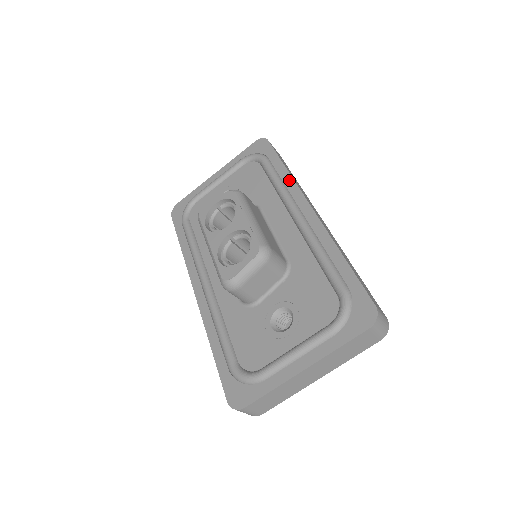
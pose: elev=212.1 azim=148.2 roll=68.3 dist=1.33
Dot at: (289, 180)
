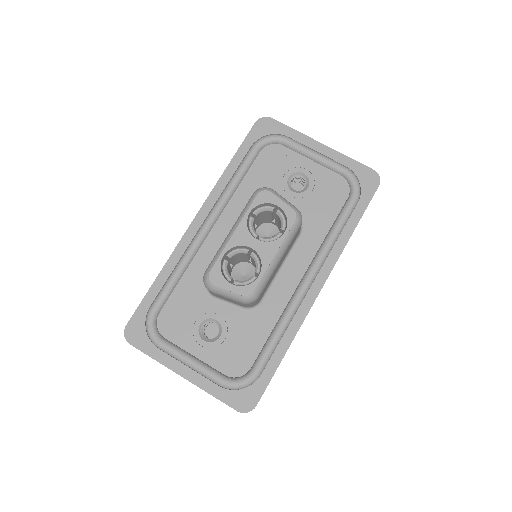
Dot at: (341, 246)
